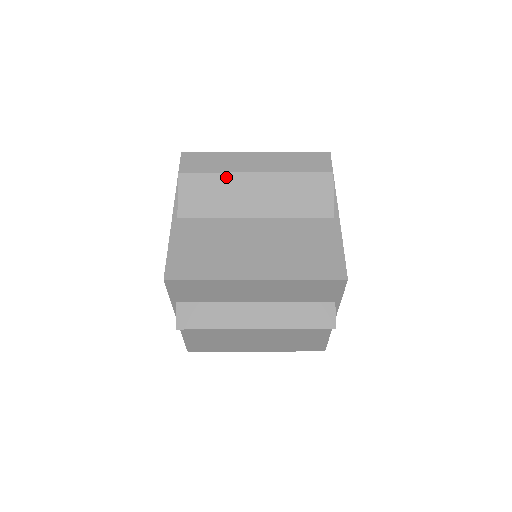
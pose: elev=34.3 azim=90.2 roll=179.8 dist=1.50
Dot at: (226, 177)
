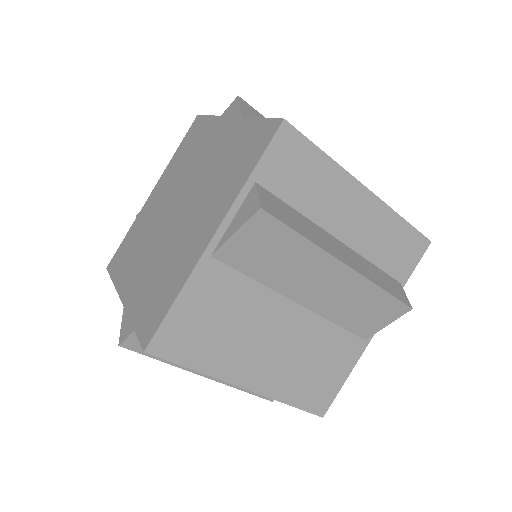
Dot at: occluded
